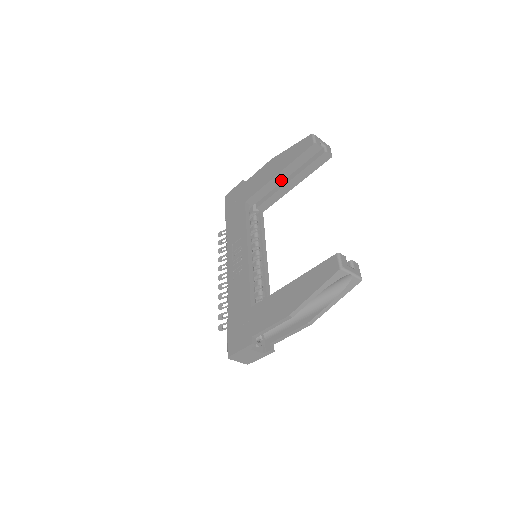
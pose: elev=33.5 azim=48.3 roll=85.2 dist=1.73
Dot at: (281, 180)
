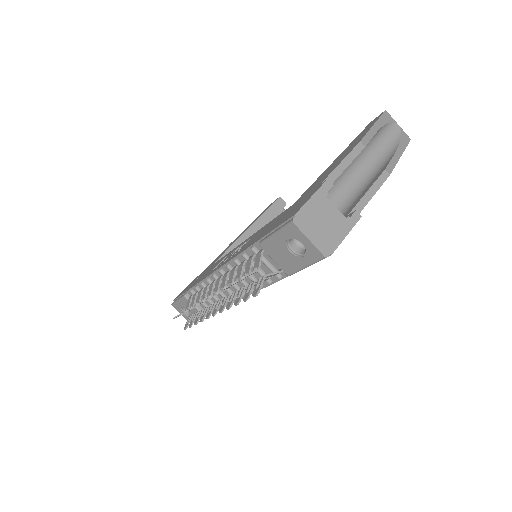
Dot at: occluded
